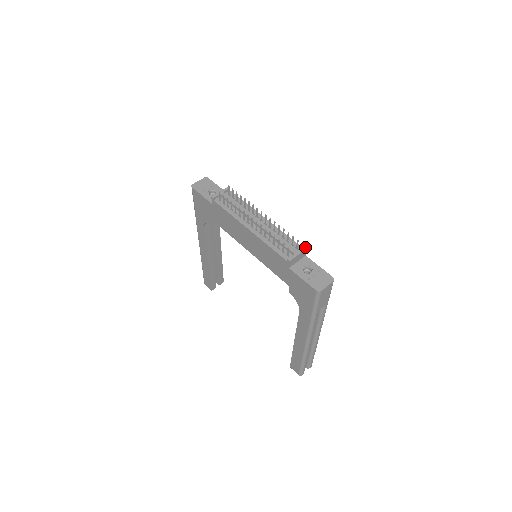
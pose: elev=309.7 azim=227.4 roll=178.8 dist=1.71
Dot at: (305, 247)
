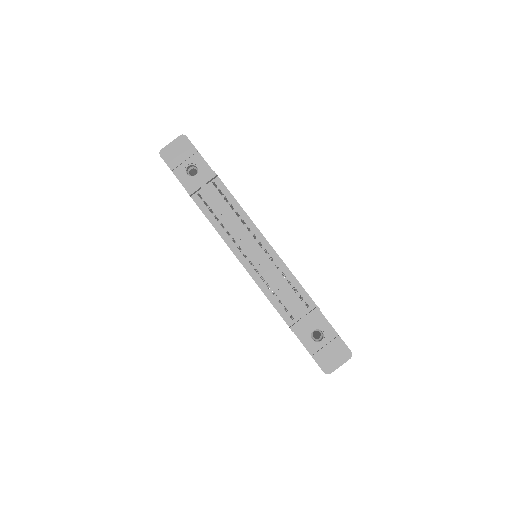
Dot at: (318, 308)
